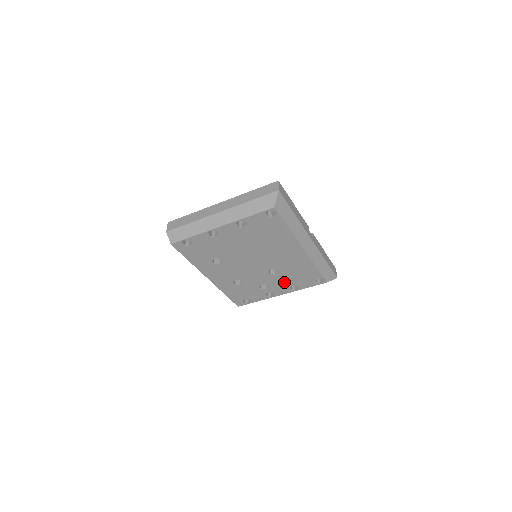
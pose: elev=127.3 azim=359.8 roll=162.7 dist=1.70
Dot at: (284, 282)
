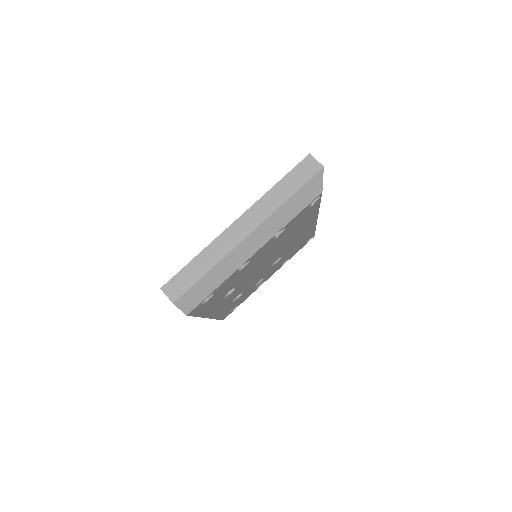
Dot at: (279, 264)
